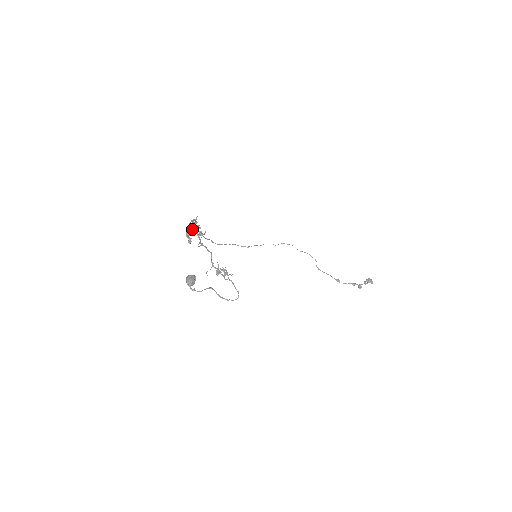
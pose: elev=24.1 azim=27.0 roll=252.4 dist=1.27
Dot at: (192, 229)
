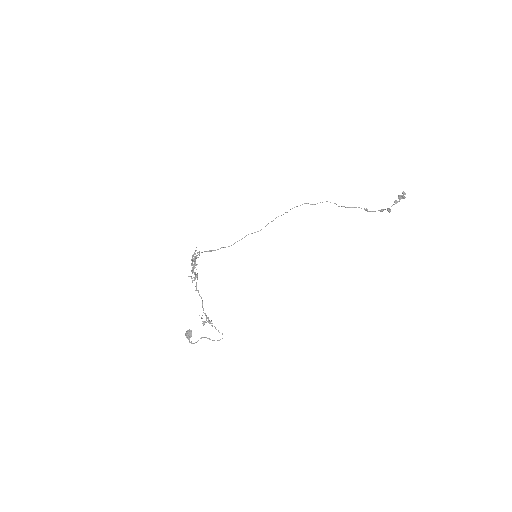
Dot at: (192, 268)
